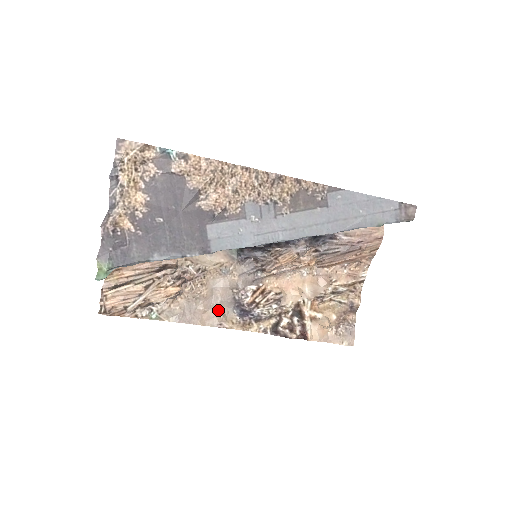
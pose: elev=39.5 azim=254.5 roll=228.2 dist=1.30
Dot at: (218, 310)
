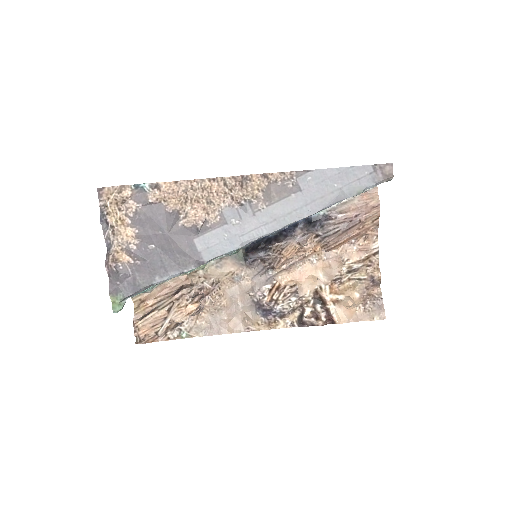
Dot at: (242, 316)
